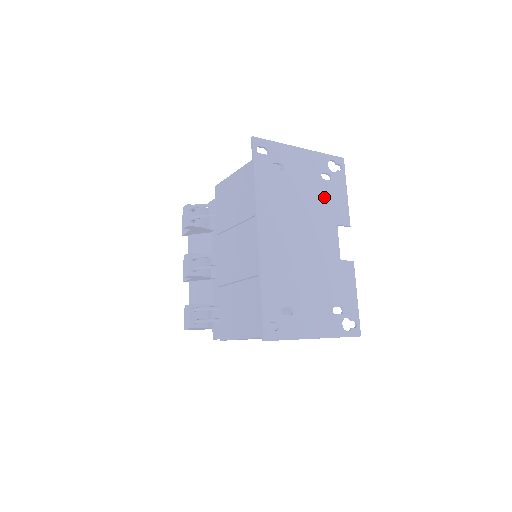
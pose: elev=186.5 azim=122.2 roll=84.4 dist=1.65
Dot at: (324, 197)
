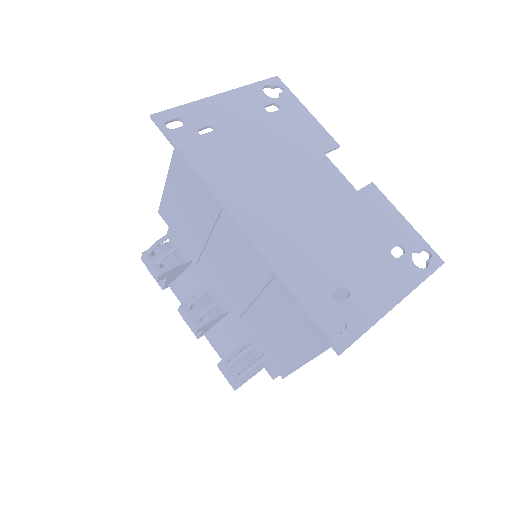
Dot at: (286, 132)
